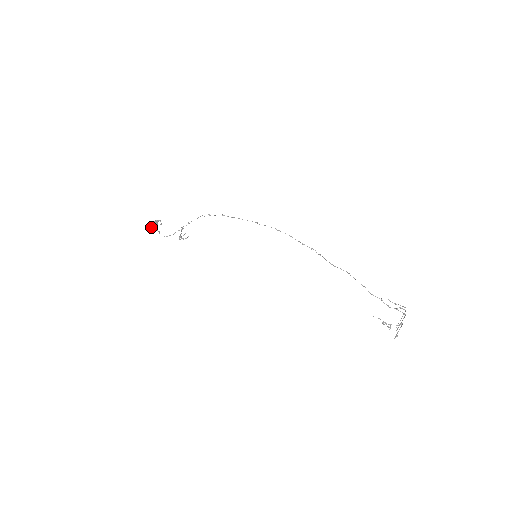
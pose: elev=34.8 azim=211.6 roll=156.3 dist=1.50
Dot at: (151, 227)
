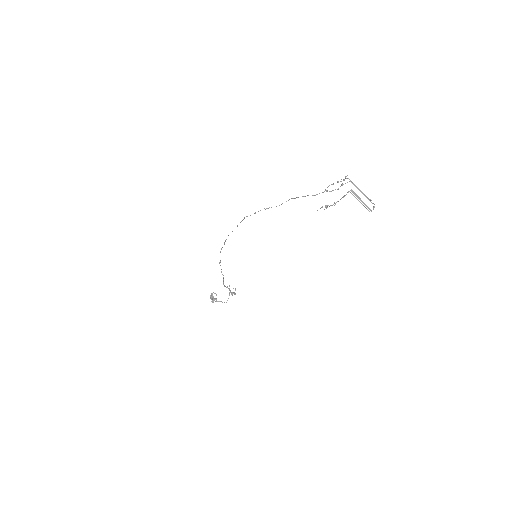
Dot at: (212, 302)
